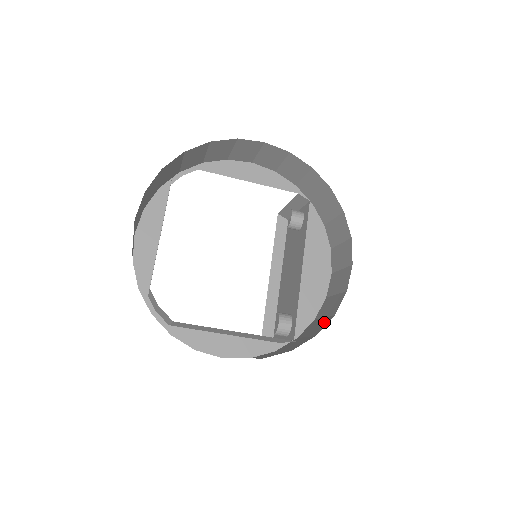
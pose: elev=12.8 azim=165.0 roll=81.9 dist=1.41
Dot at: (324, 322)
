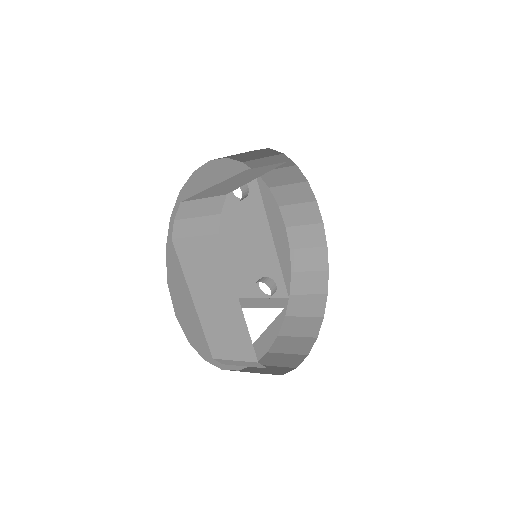
Dot at: (320, 278)
